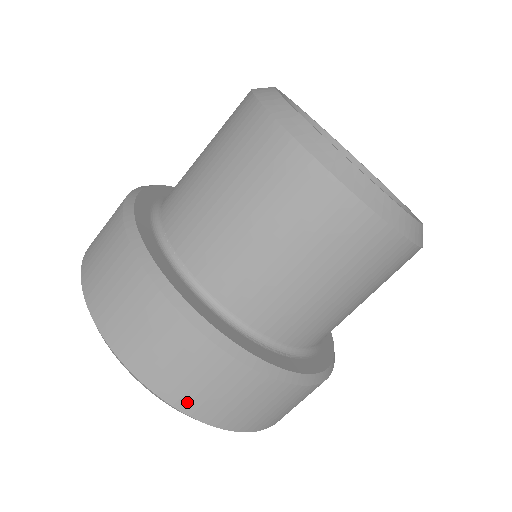
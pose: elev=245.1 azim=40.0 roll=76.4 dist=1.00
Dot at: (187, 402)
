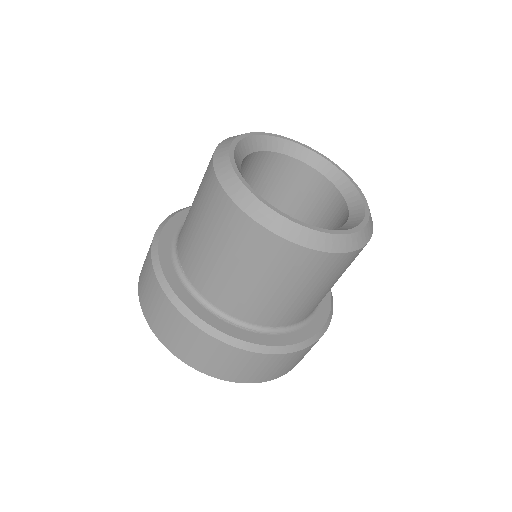
Dot at: (185, 356)
